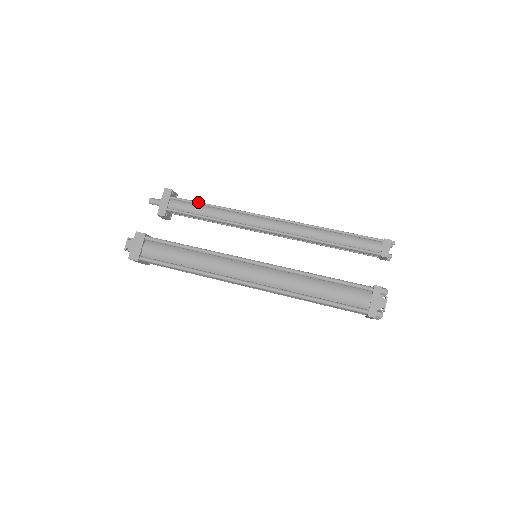
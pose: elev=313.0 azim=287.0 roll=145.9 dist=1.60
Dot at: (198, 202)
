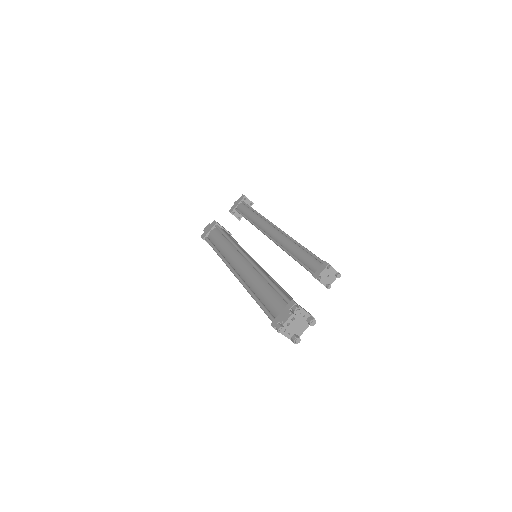
Dot at: (250, 207)
